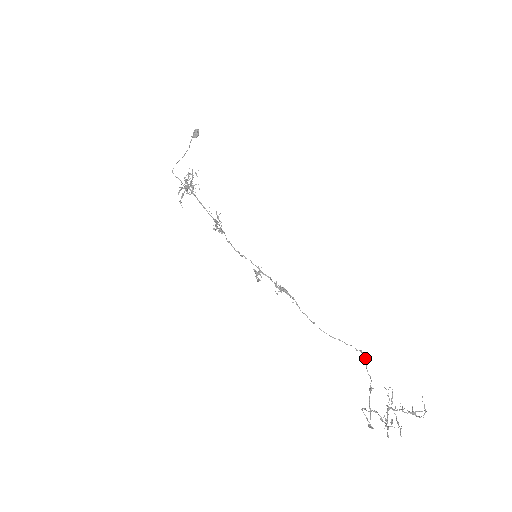
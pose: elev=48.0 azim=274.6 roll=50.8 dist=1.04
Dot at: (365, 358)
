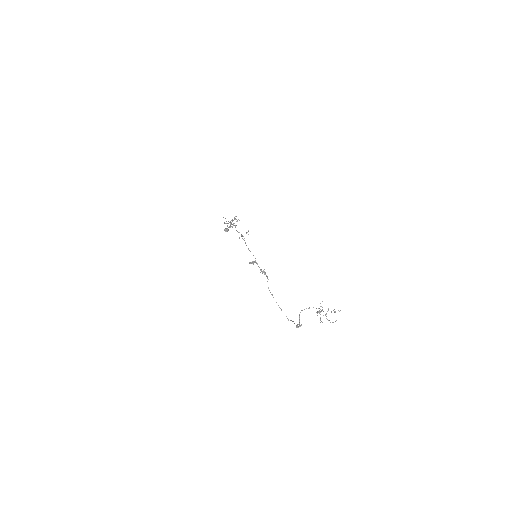
Dot at: occluded
